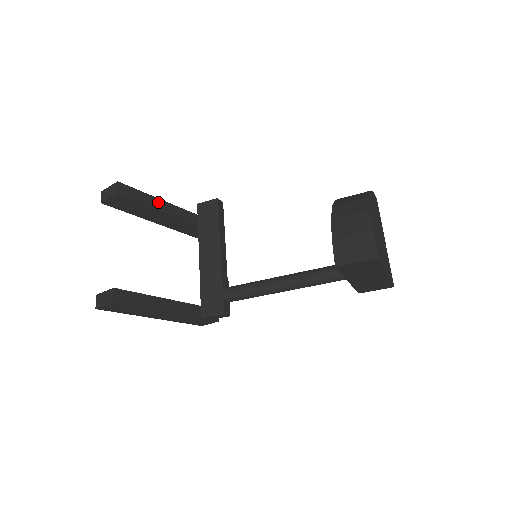
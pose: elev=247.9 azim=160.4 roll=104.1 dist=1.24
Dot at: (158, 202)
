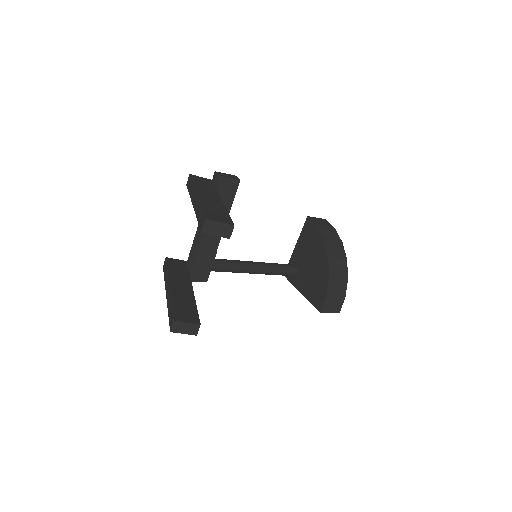
Dot at: occluded
